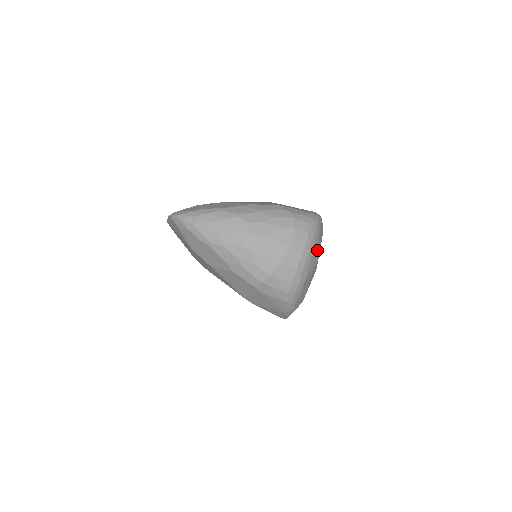
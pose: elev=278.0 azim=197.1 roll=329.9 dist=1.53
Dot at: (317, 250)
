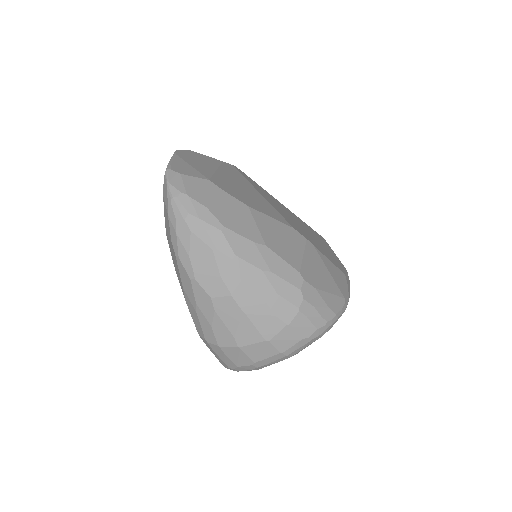
Dot at: occluded
